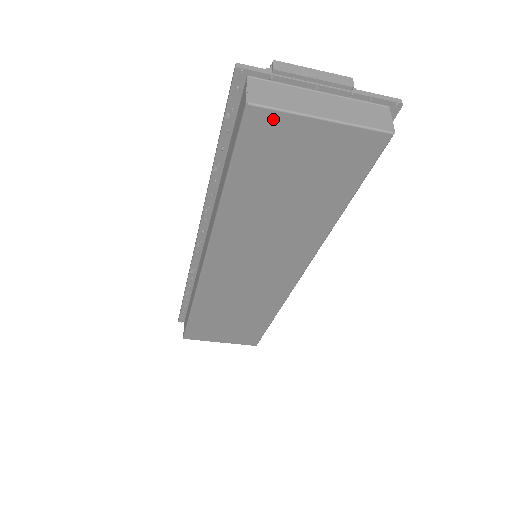
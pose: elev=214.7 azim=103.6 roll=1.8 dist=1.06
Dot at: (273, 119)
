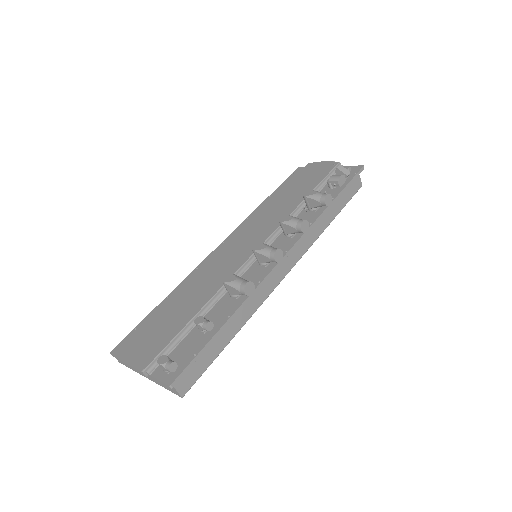
Dot at: occluded
